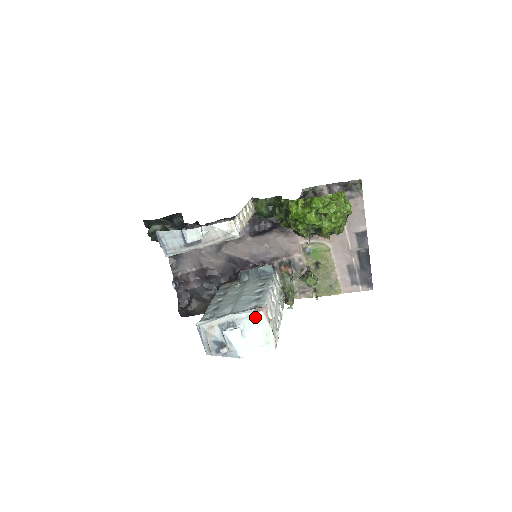
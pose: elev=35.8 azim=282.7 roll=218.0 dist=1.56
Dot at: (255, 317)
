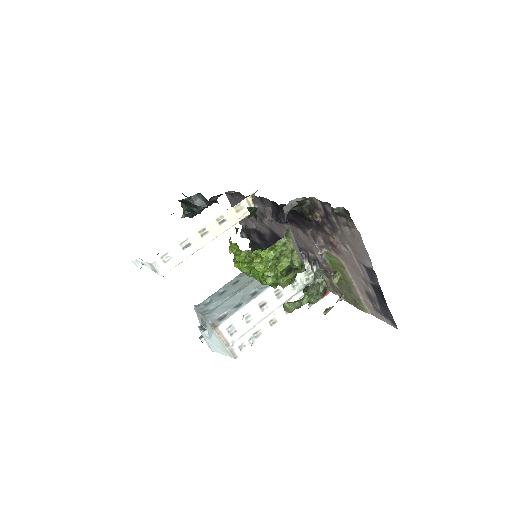
Dot at: (212, 330)
